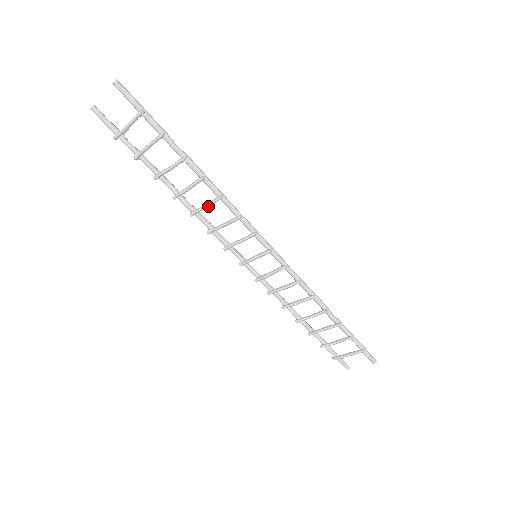
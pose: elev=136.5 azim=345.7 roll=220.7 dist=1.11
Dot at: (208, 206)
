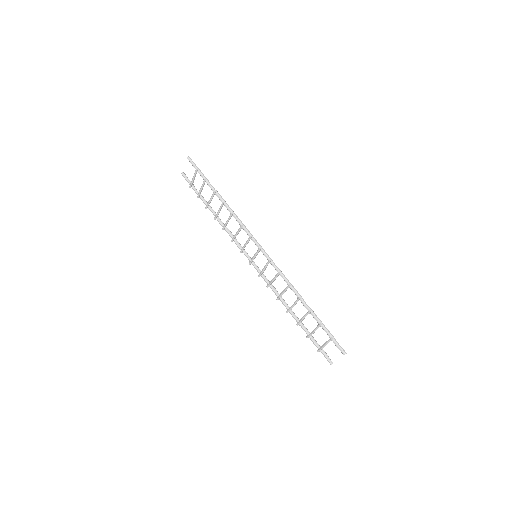
Dot at: (228, 221)
